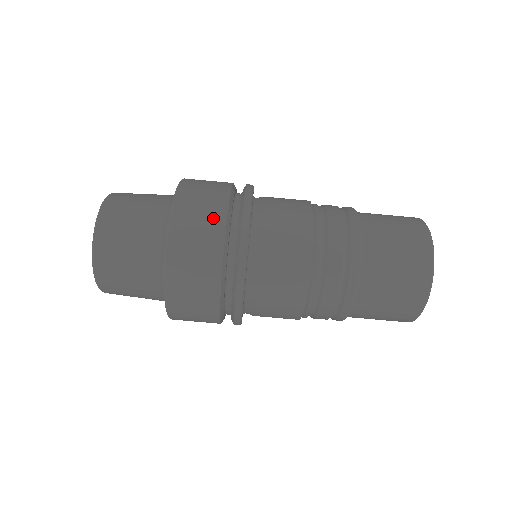
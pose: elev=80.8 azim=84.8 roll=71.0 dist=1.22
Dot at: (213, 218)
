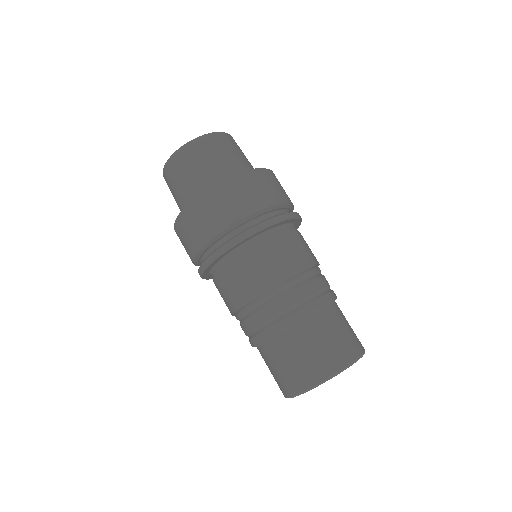
Dot at: (221, 219)
